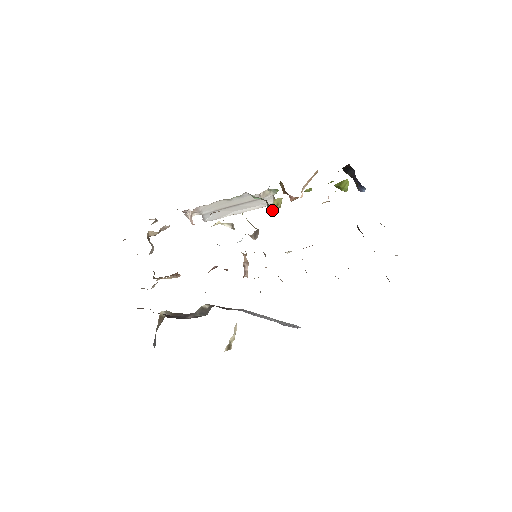
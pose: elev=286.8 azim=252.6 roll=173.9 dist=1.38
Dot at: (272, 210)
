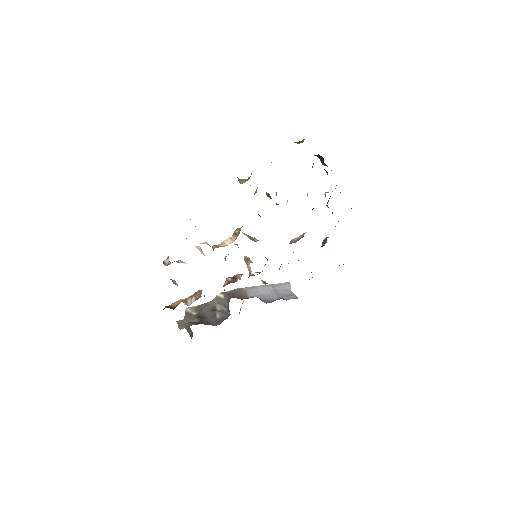
Dot at: (242, 183)
